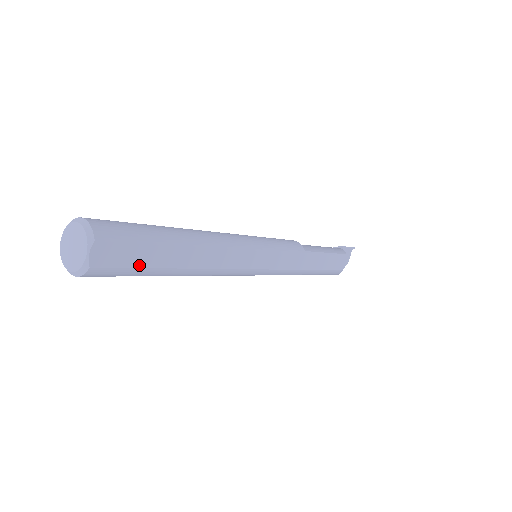
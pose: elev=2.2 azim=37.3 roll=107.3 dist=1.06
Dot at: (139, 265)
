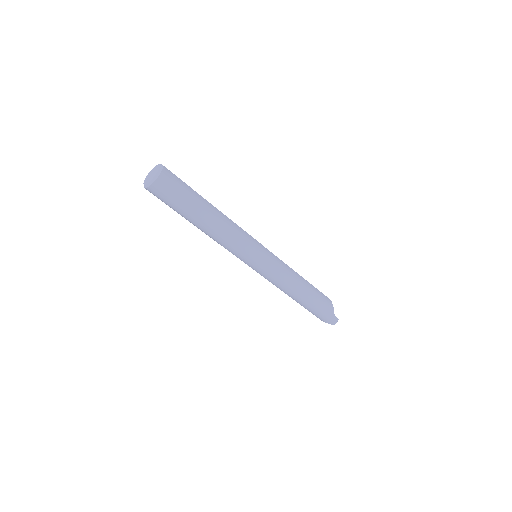
Dot at: (186, 184)
